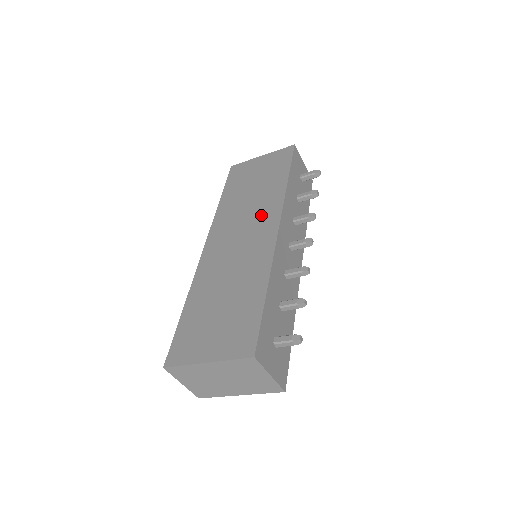
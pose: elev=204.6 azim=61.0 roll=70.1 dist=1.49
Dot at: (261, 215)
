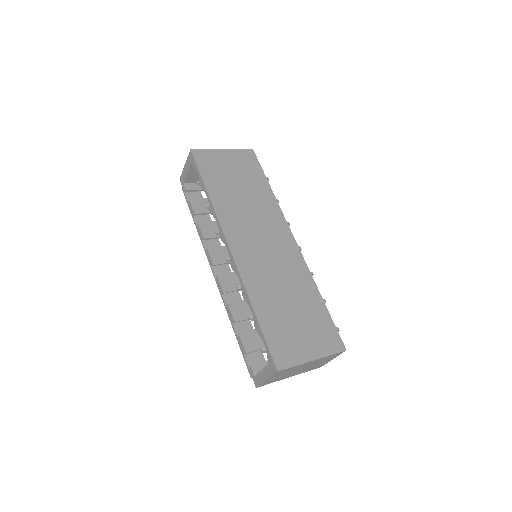
Dot at: (270, 222)
